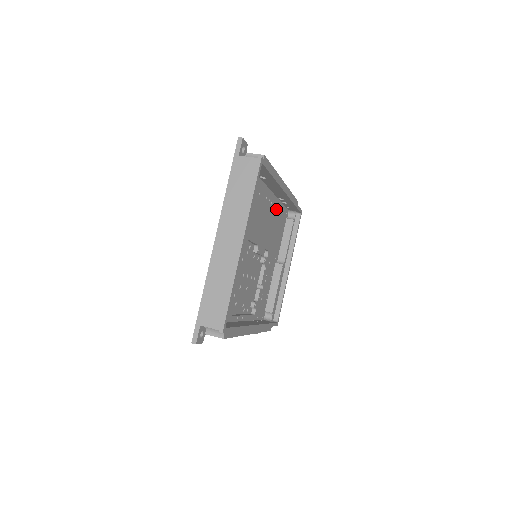
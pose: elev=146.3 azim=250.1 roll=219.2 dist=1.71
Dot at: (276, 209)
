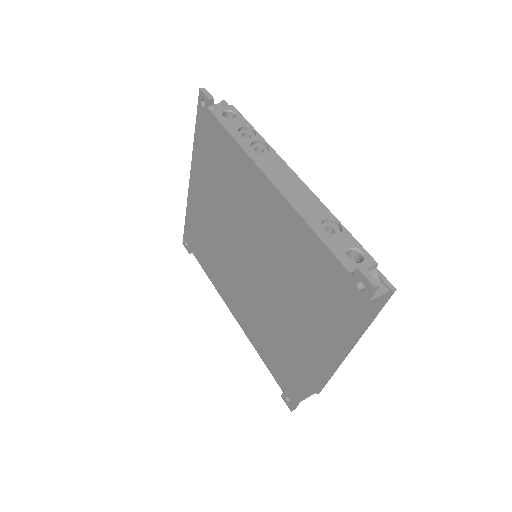
Dot at: occluded
